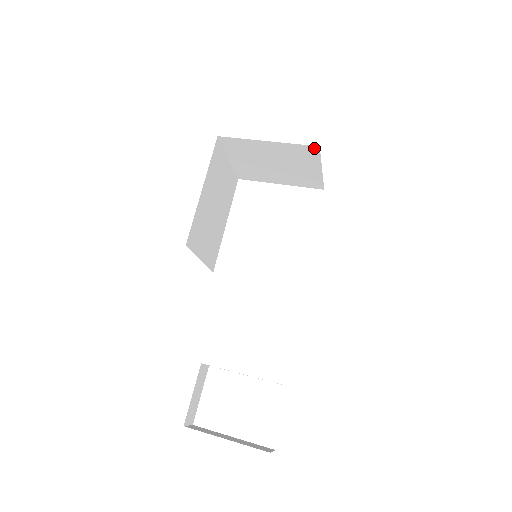
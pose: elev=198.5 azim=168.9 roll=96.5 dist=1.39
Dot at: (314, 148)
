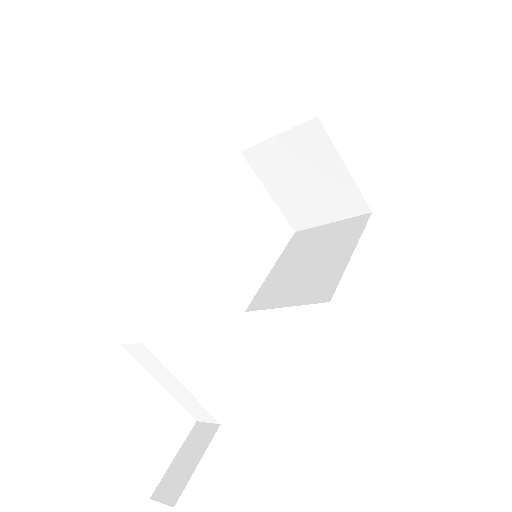
Dot at: (365, 208)
